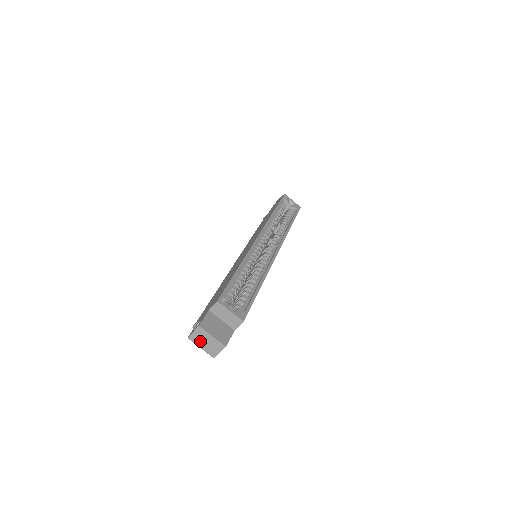
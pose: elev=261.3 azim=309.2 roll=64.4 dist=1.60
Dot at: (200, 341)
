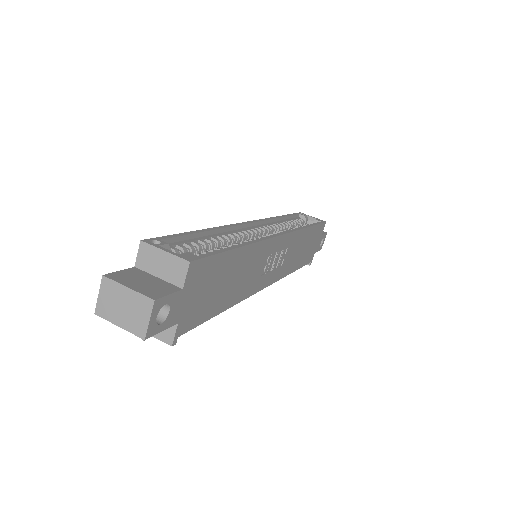
Dot at: (113, 310)
